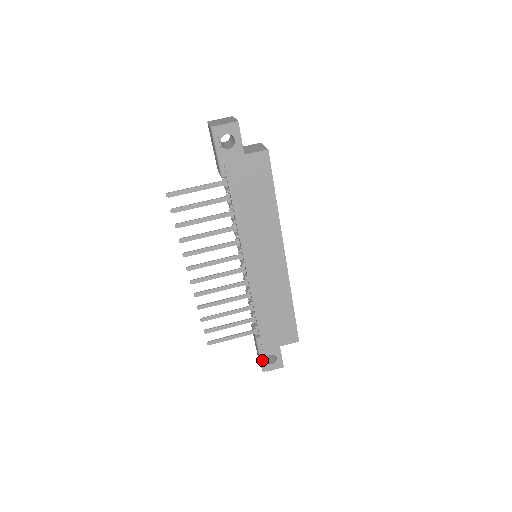
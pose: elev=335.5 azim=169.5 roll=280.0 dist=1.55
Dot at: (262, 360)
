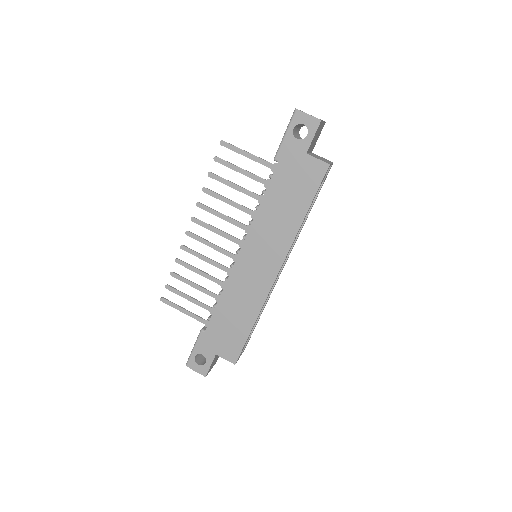
Dot at: (193, 353)
